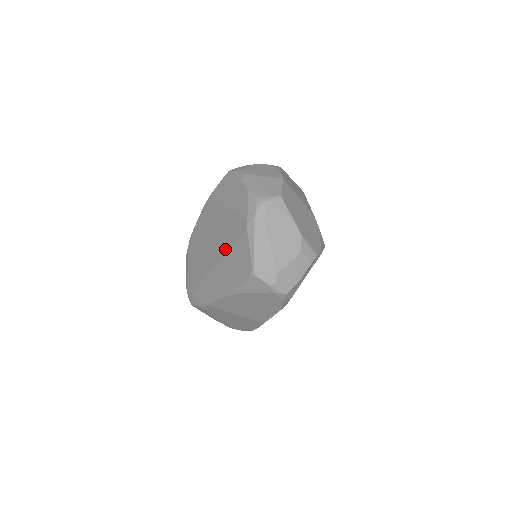
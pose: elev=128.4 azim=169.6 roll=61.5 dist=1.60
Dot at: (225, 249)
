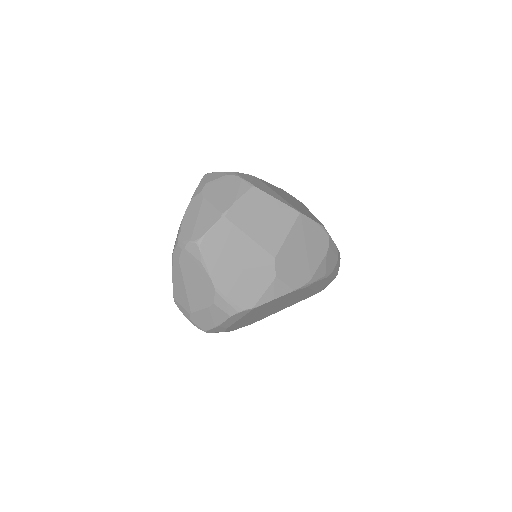
Dot at: occluded
